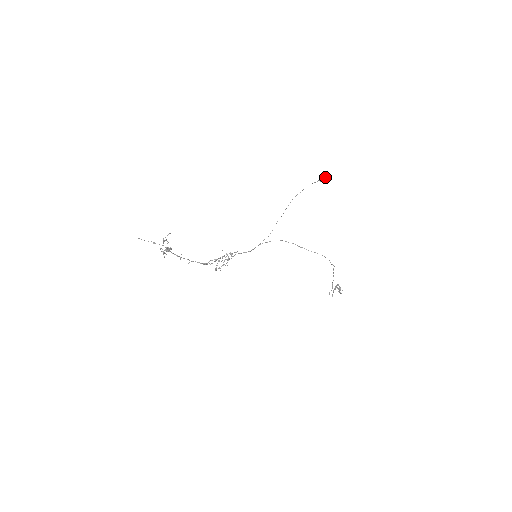
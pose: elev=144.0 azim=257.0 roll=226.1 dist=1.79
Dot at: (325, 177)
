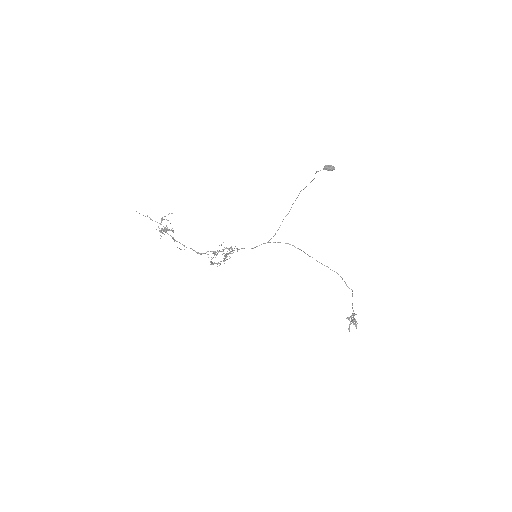
Dot at: (332, 166)
